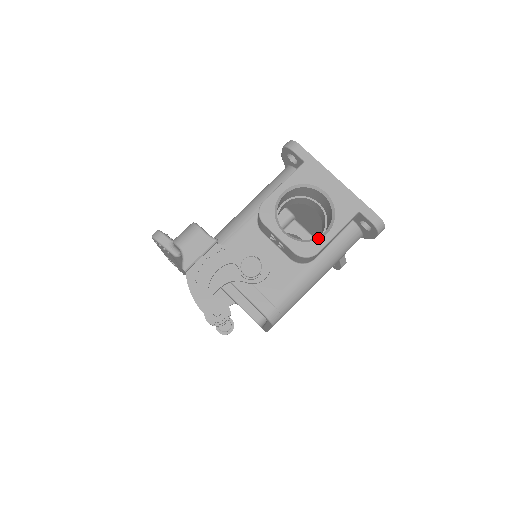
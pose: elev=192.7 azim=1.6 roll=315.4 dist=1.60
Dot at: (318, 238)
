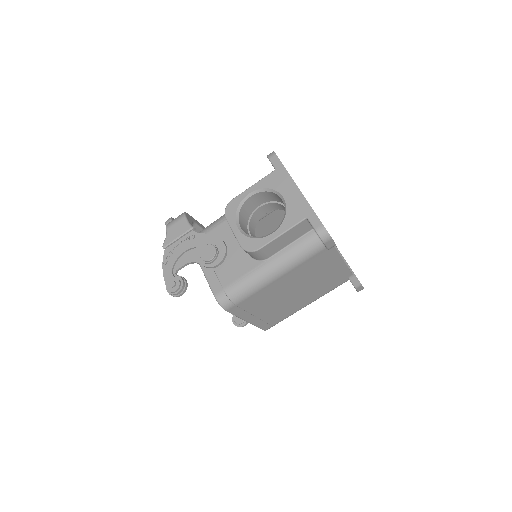
Dot at: (264, 236)
